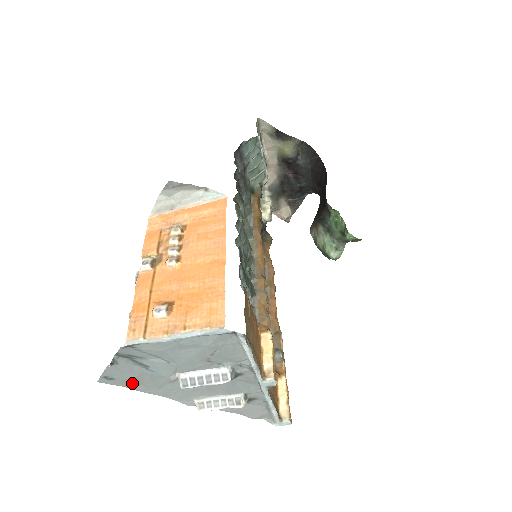
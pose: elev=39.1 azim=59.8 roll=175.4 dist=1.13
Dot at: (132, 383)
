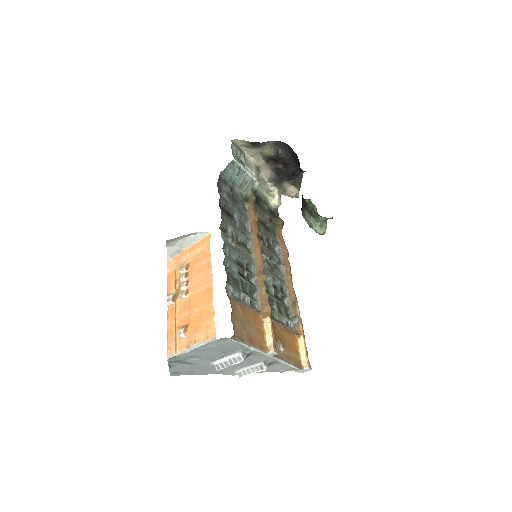
Dot at: (190, 372)
